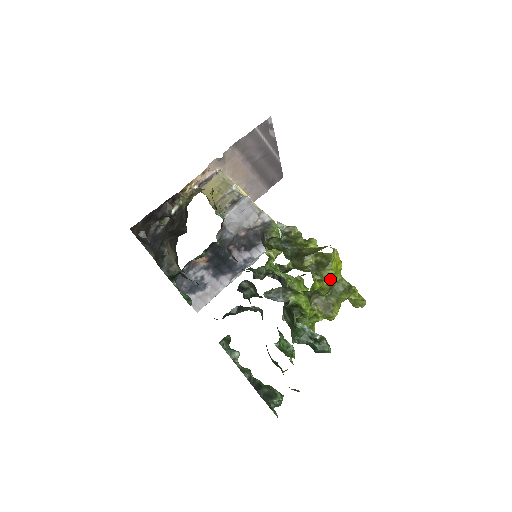
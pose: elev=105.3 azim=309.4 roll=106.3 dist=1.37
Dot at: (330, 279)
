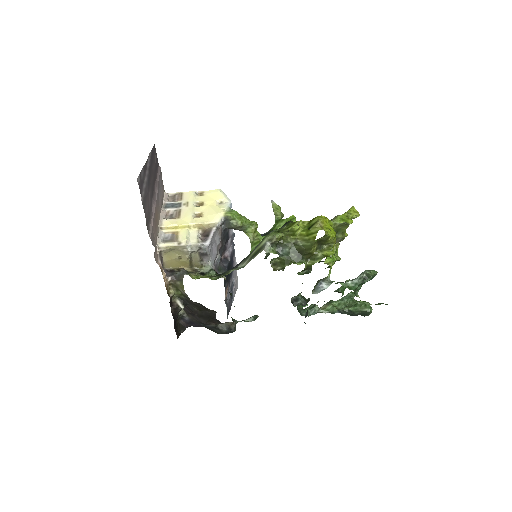
Dot at: (335, 240)
